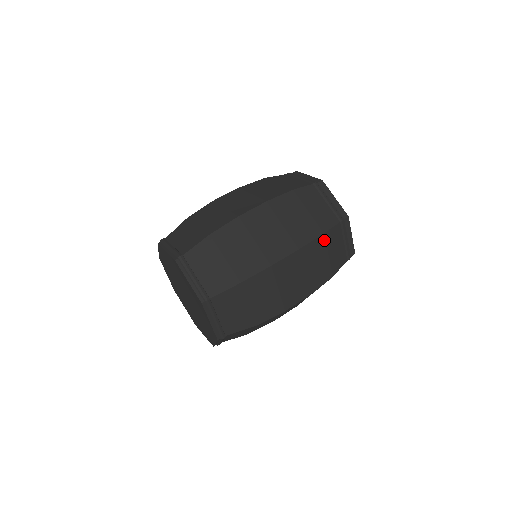
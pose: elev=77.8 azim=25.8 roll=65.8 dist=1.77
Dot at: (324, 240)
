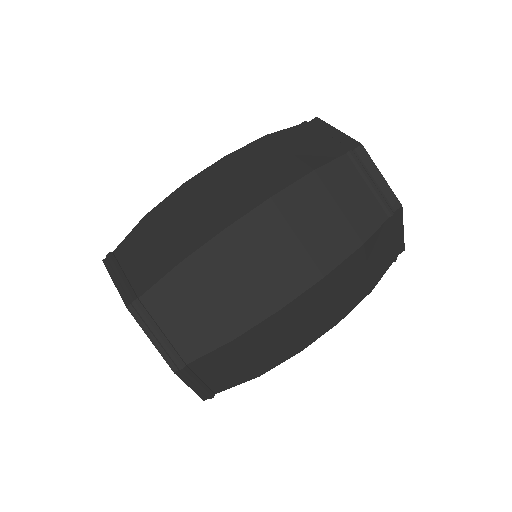
Dot at: (363, 252)
